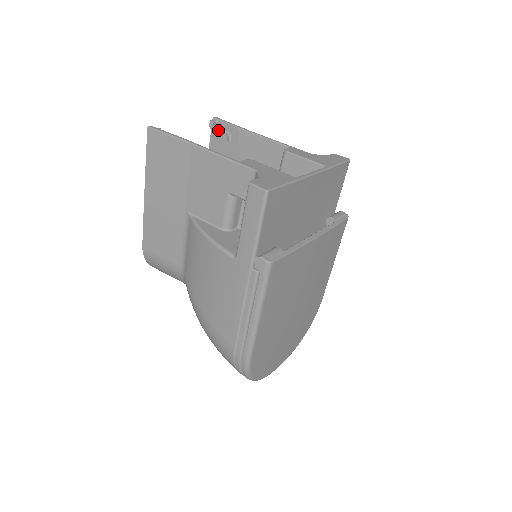
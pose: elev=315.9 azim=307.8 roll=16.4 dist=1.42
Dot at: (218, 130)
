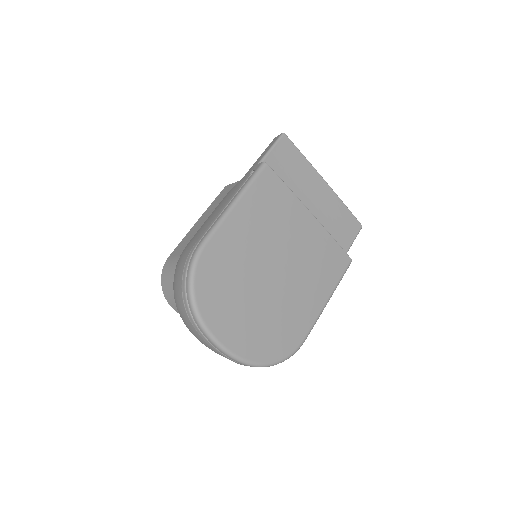
Dot at: occluded
